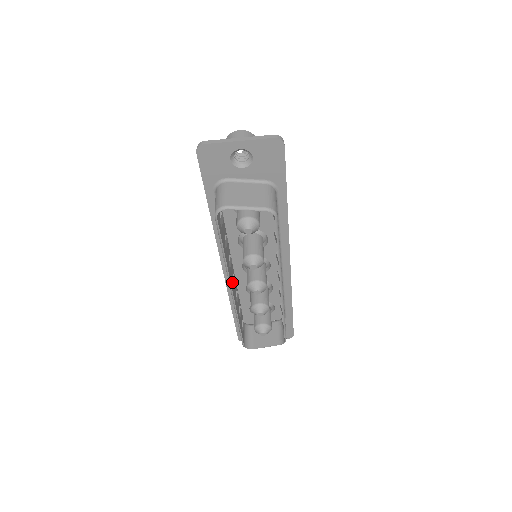
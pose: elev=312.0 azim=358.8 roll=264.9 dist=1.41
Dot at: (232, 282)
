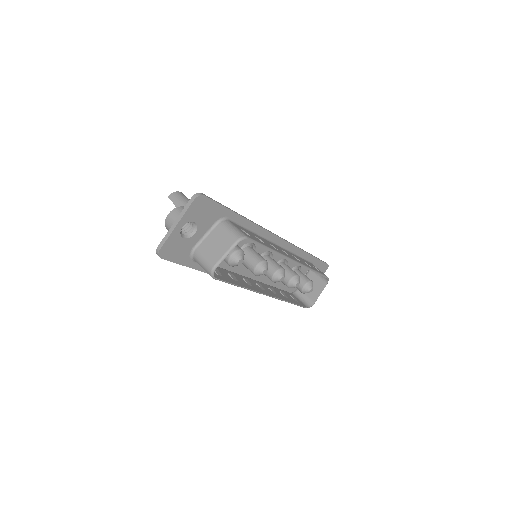
Dot at: (261, 290)
